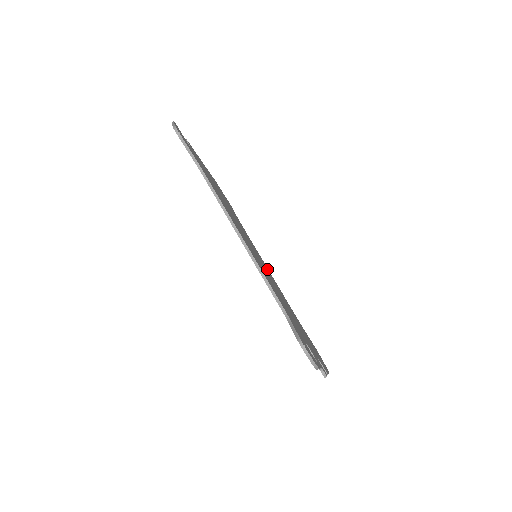
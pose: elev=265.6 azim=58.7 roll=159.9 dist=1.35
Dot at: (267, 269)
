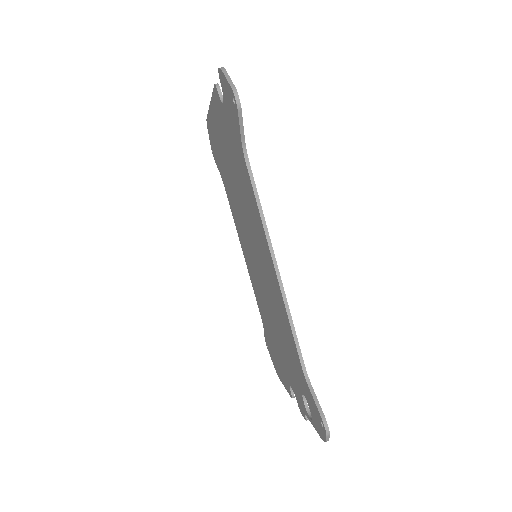
Dot at: occluded
